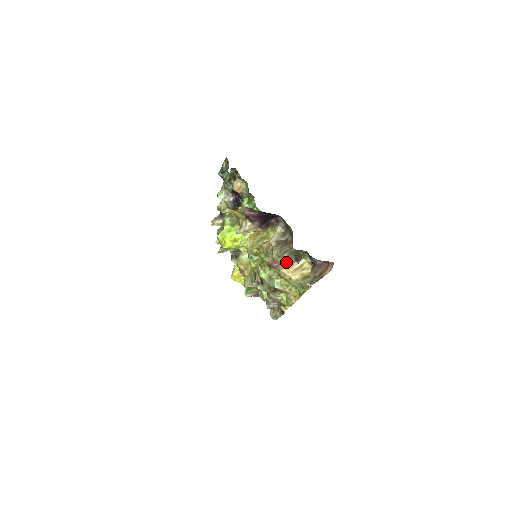
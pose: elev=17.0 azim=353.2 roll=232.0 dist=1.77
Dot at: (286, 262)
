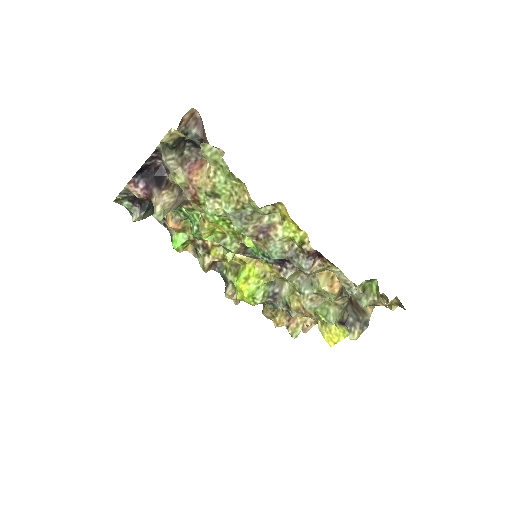
Dot at: (191, 173)
